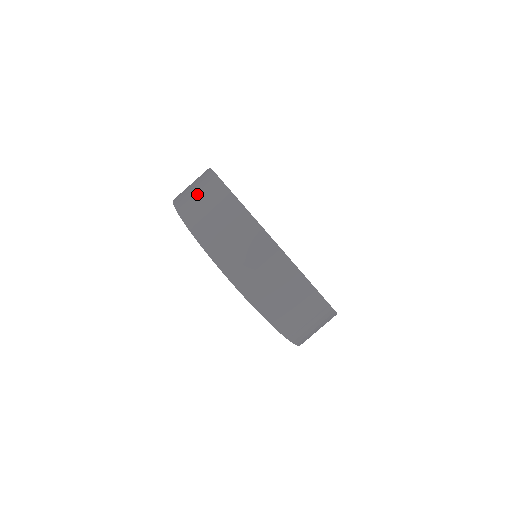
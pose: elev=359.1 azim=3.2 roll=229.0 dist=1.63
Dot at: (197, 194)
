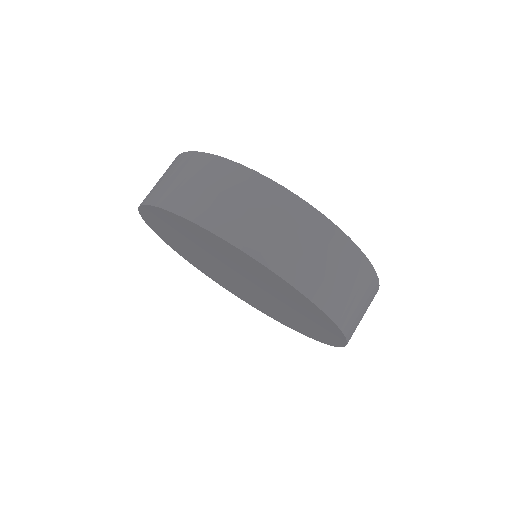
Dot at: (282, 231)
